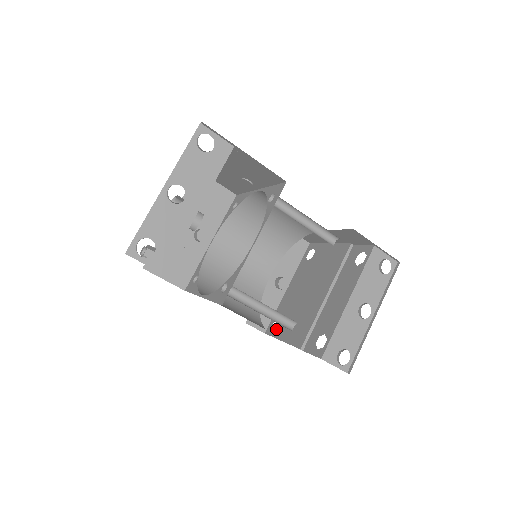
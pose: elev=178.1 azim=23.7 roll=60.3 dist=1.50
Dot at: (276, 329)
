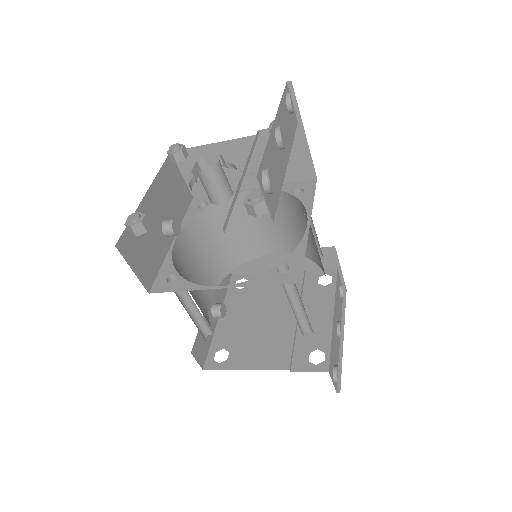
Dot at: (226, 361)
